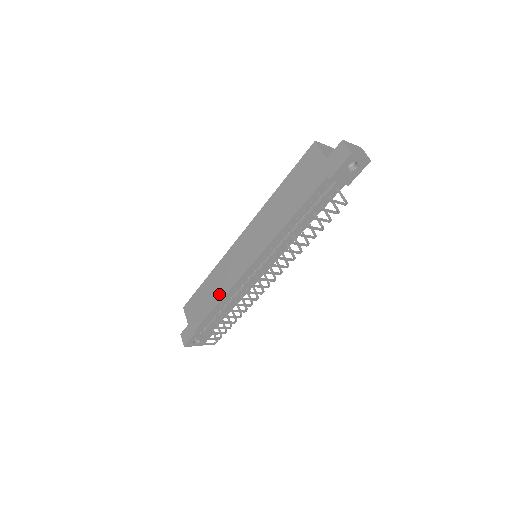
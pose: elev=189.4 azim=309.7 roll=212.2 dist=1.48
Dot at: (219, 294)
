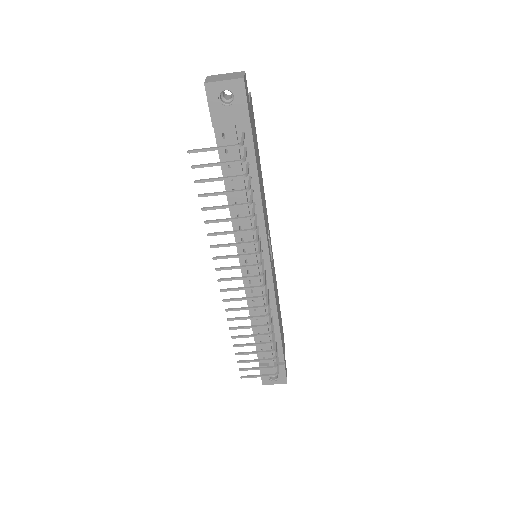
Dot at: occluded
